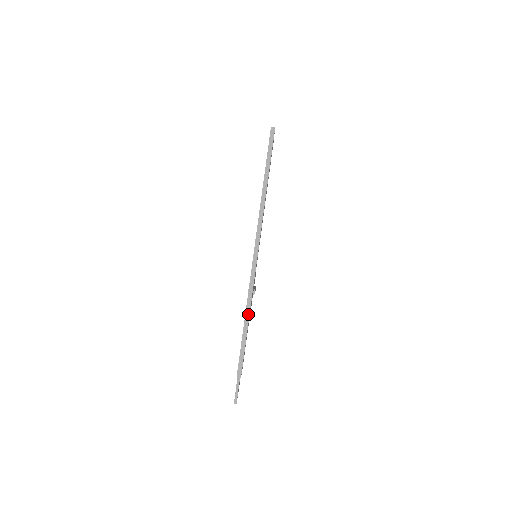
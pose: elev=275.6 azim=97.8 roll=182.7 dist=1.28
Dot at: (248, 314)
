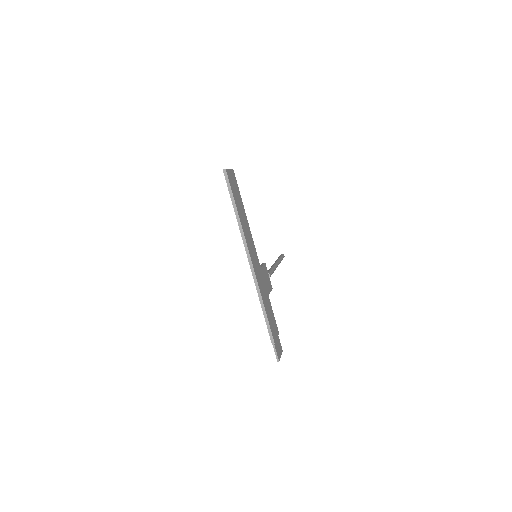
Dot at: (262, 303)
